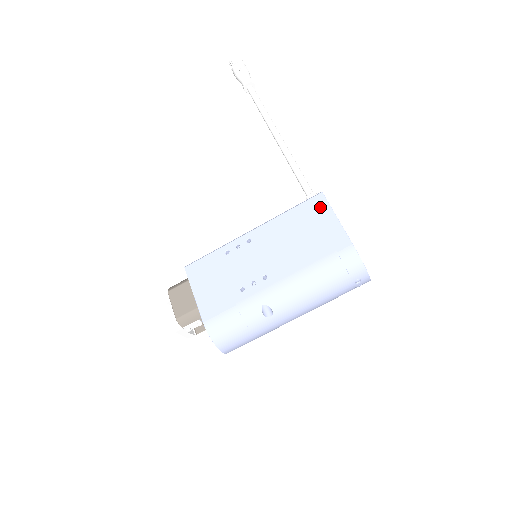
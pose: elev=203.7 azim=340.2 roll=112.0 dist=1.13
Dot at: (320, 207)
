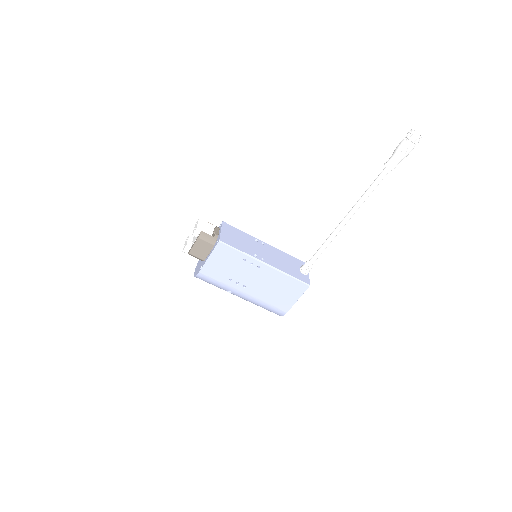
Dot at: (300, 290)
